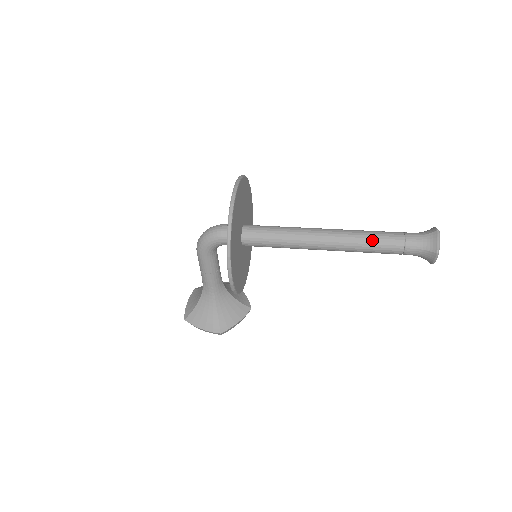
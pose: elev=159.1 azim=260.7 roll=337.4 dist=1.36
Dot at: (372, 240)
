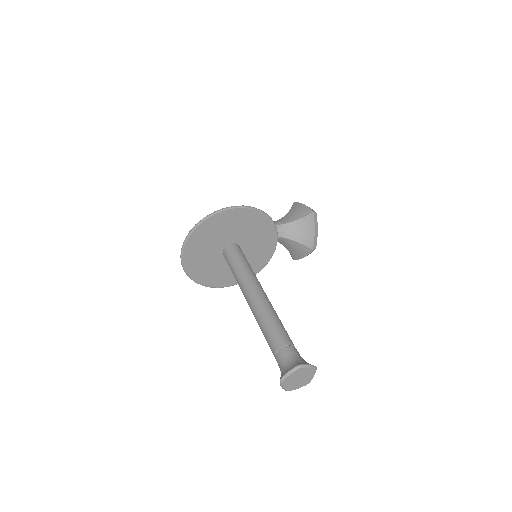
Dot at: occluded
